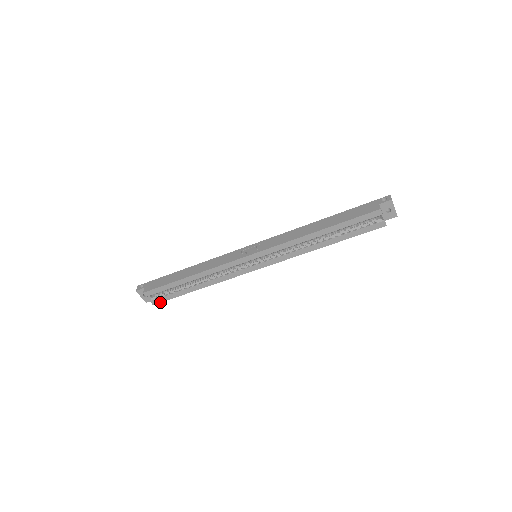
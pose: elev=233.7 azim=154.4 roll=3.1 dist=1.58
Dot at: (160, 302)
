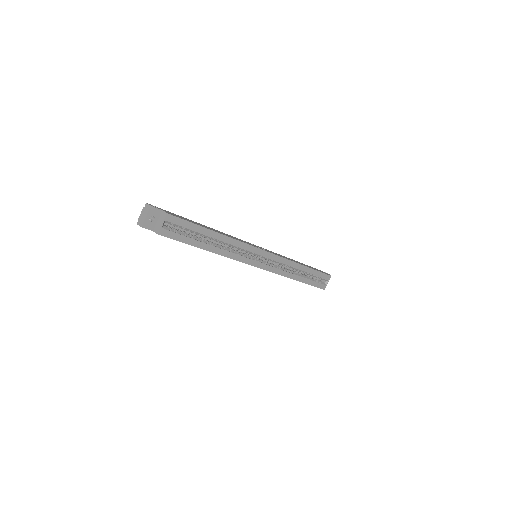
Dot at: (167, 236)
